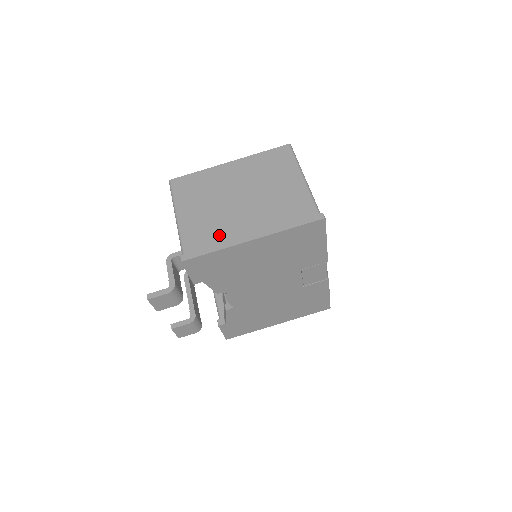
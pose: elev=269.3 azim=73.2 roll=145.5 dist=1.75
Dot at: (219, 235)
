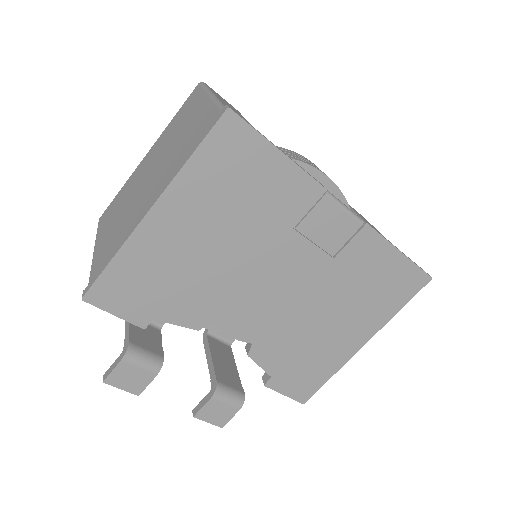
Dot at: (121, 236)
